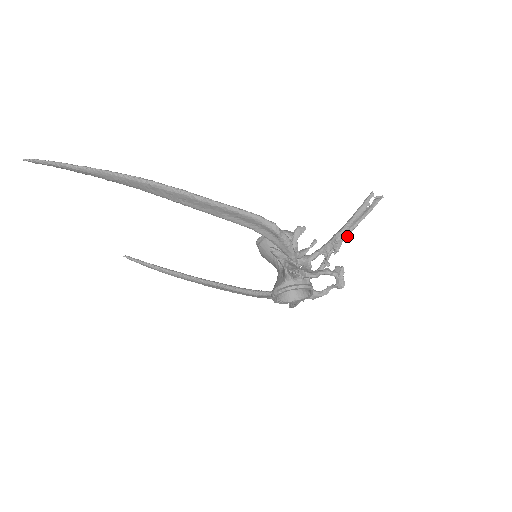
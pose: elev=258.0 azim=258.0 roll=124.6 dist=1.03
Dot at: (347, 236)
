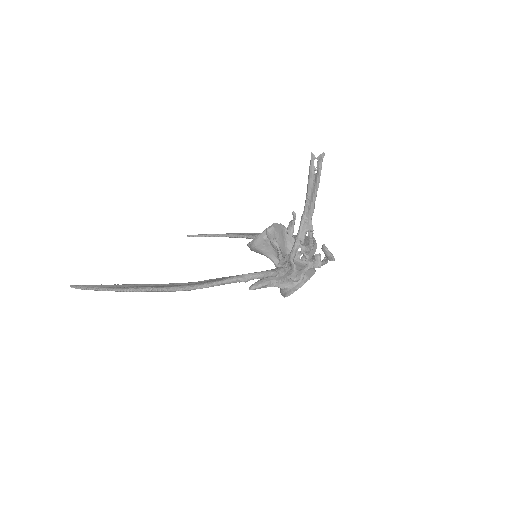
Dot at: (312, 214)
